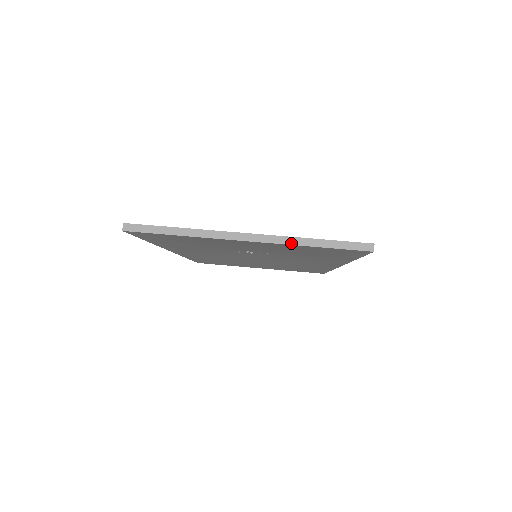
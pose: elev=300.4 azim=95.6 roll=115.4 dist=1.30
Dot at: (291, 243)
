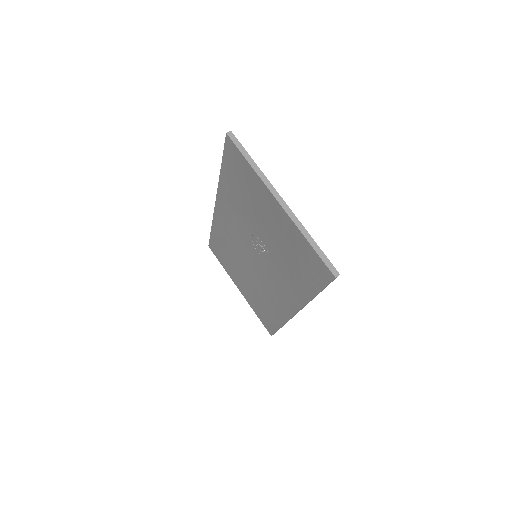
Dot at: (299, 228)
